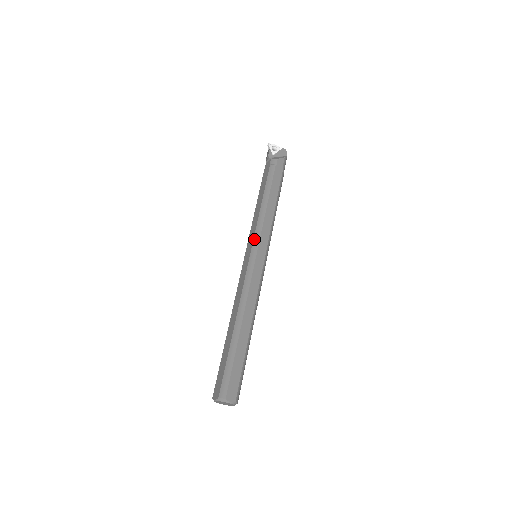
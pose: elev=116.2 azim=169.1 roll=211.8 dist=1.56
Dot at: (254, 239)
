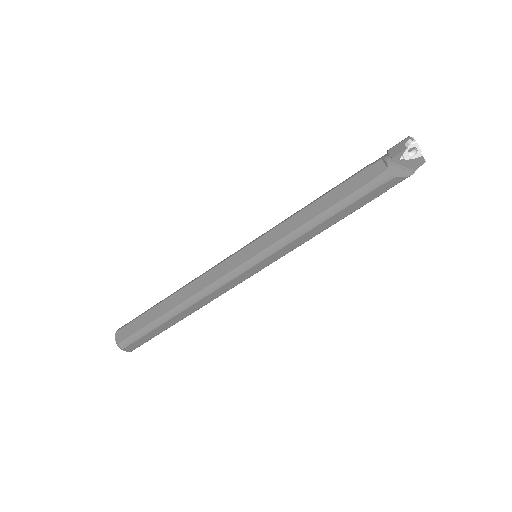
Dot at: (266, 250)
